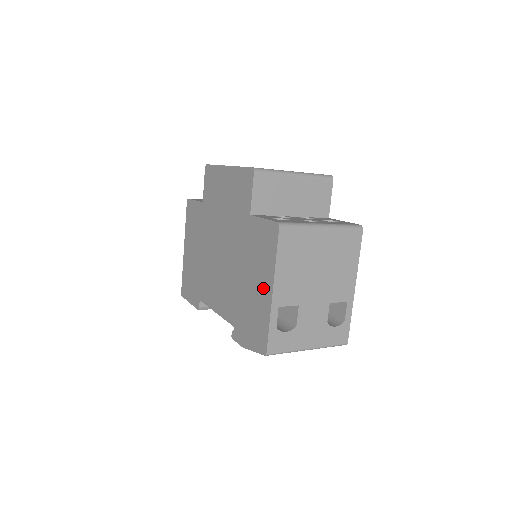
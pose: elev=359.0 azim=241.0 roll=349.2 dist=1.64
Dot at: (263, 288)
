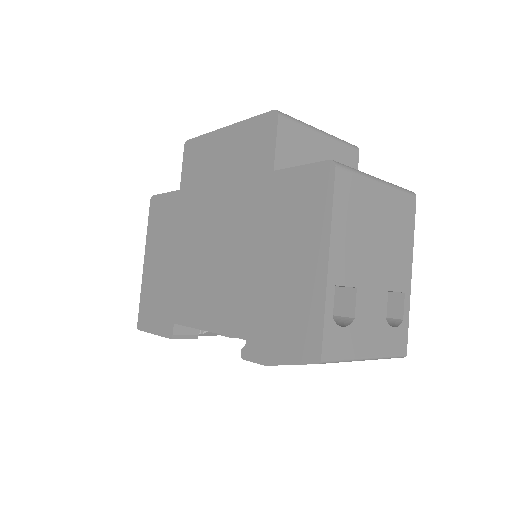
Dot at: (307, 261)
